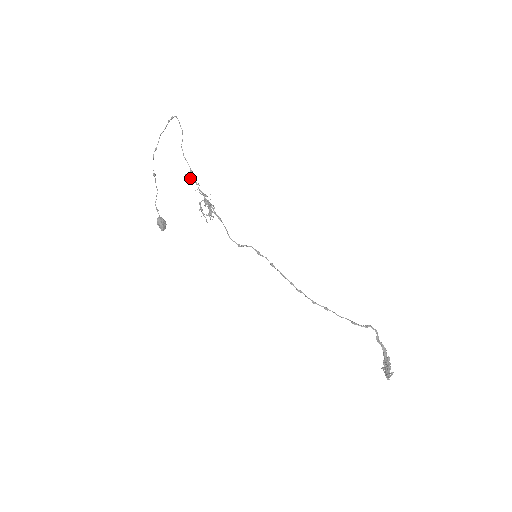
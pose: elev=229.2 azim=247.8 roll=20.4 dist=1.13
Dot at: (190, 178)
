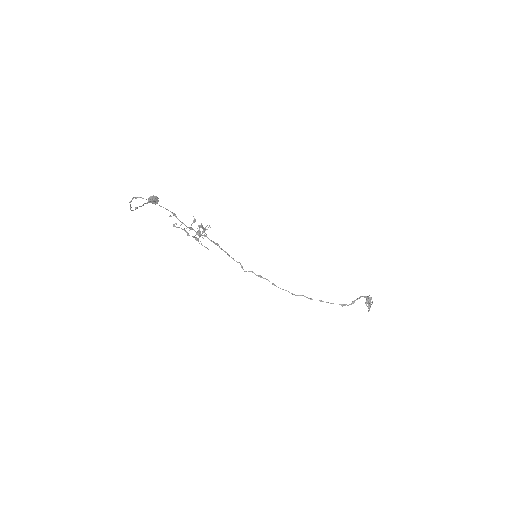
Dot at: (176, 223)
